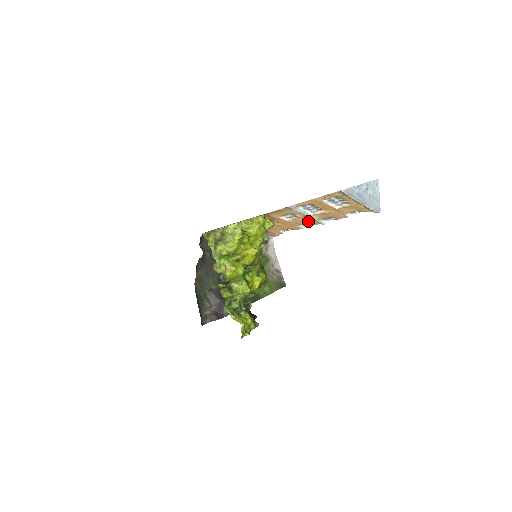
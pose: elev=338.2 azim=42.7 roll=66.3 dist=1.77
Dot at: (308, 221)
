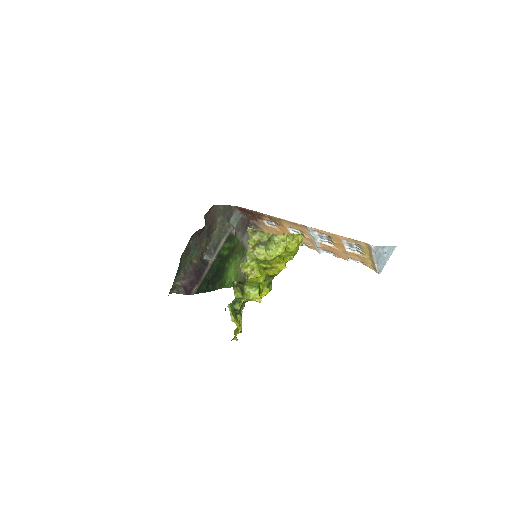
Dot at: (309, 243)
